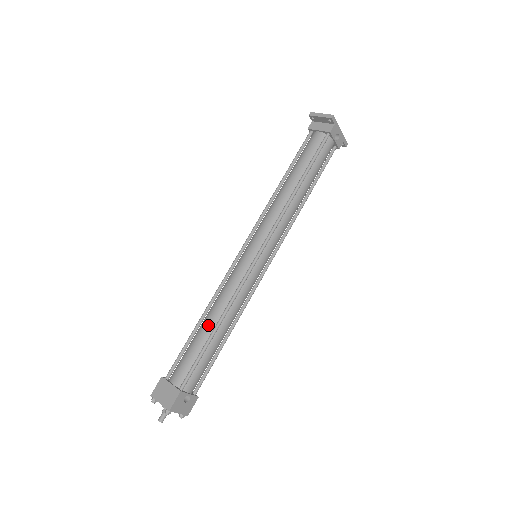
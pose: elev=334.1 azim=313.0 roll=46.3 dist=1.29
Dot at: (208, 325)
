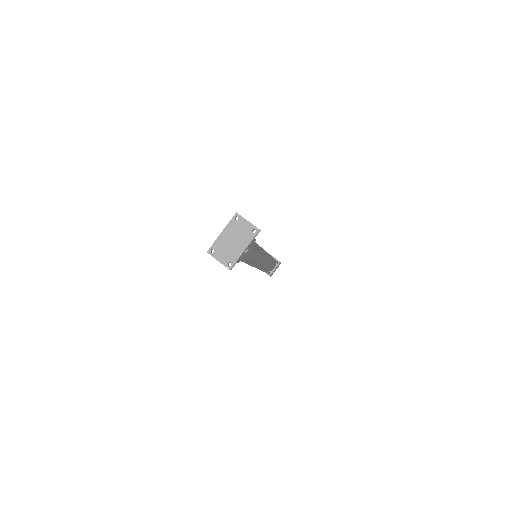
Dot at: occluded
